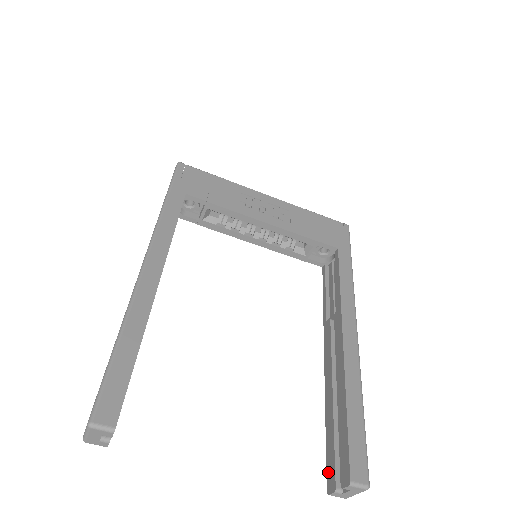
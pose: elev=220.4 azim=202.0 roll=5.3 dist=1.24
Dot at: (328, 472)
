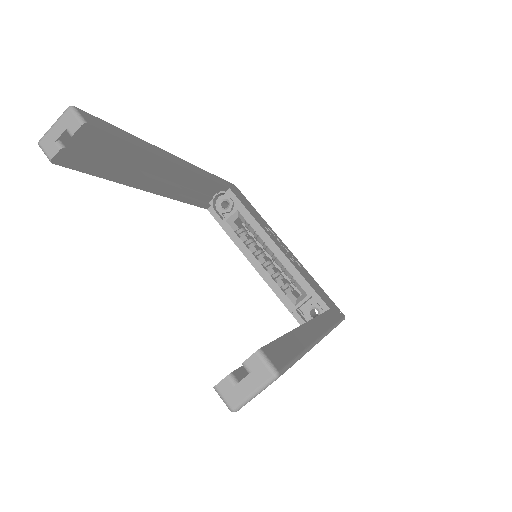
Dot at: occluded
